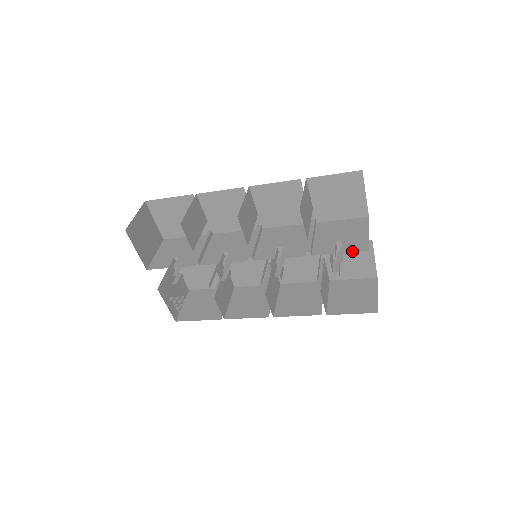
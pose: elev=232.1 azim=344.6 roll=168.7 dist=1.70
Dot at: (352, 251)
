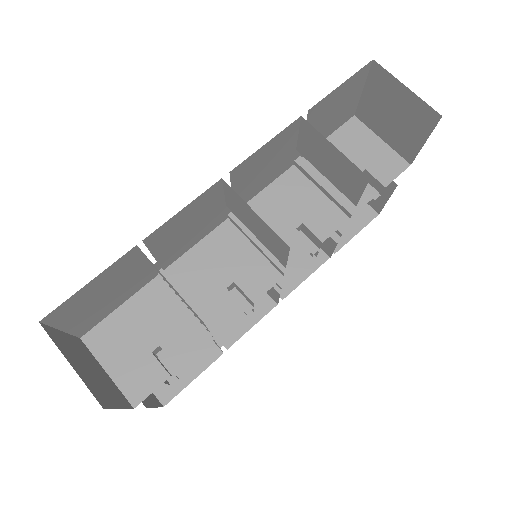
Dot at: (395, 177)
